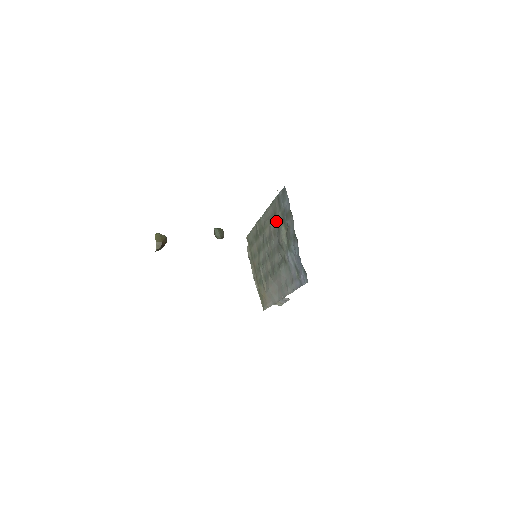
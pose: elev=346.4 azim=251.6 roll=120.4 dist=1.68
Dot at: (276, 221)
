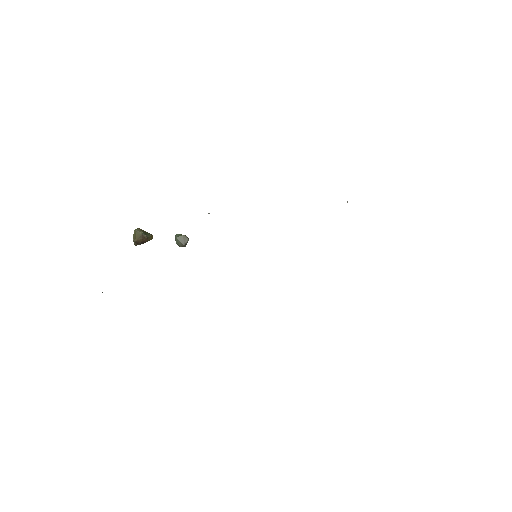
Dot at: occluded
